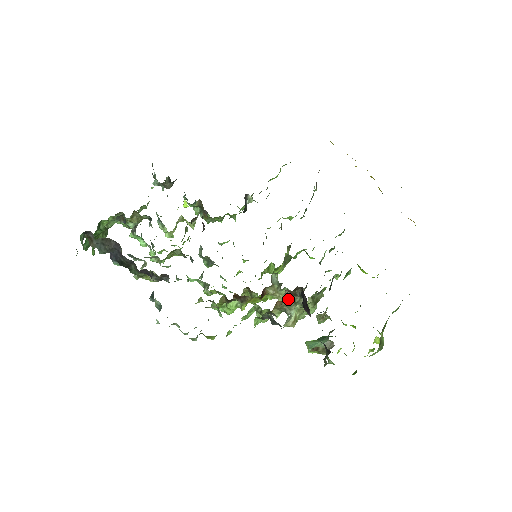
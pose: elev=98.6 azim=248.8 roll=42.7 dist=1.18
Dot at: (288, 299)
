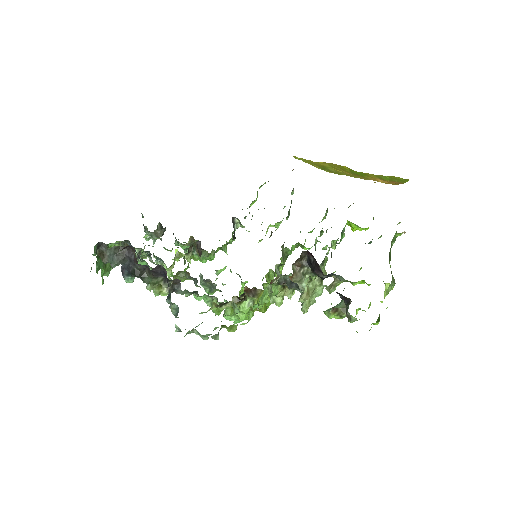
Dot at: (297, 273)
